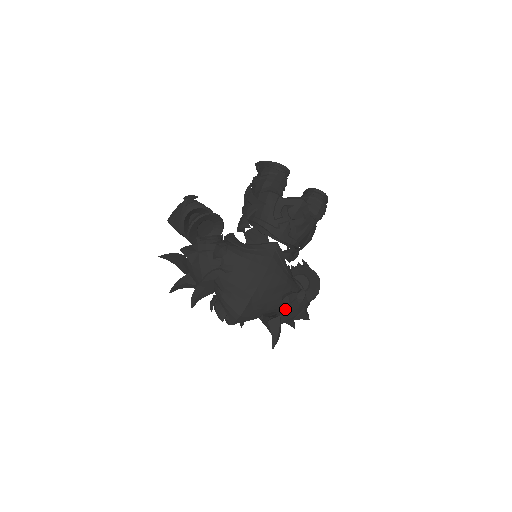
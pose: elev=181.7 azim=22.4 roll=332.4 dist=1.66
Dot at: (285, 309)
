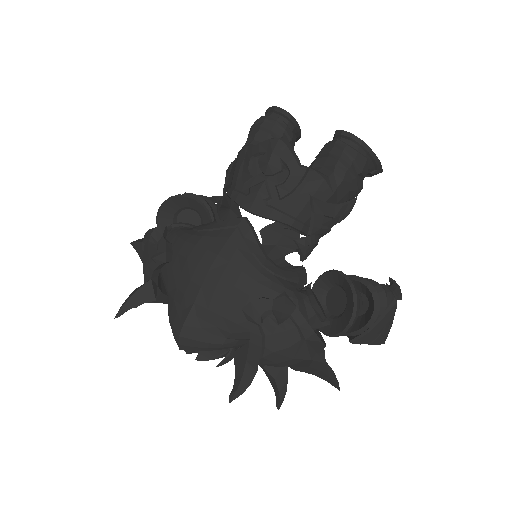
Dot at: (252, 329)
